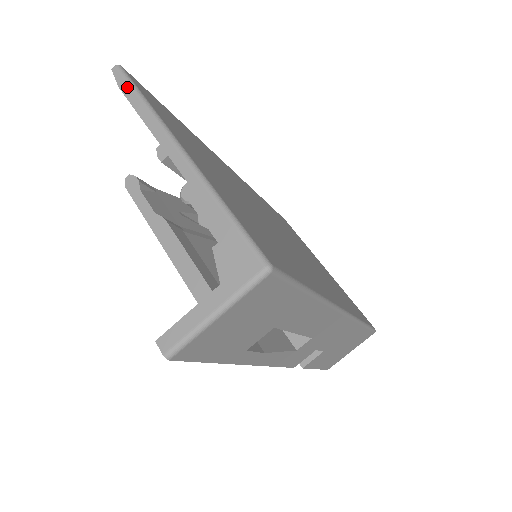
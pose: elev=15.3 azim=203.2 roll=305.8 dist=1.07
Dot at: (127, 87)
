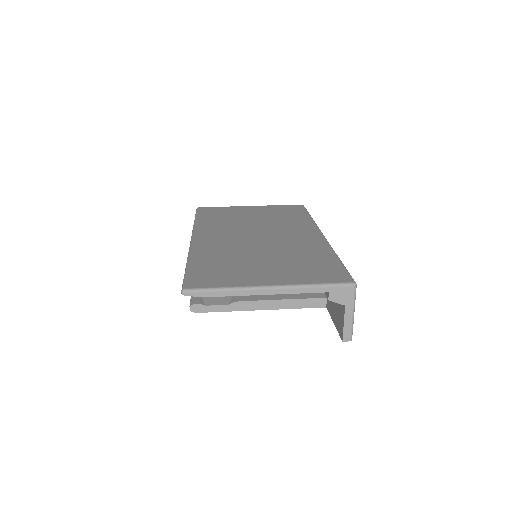
Dot at: (206, 293)
